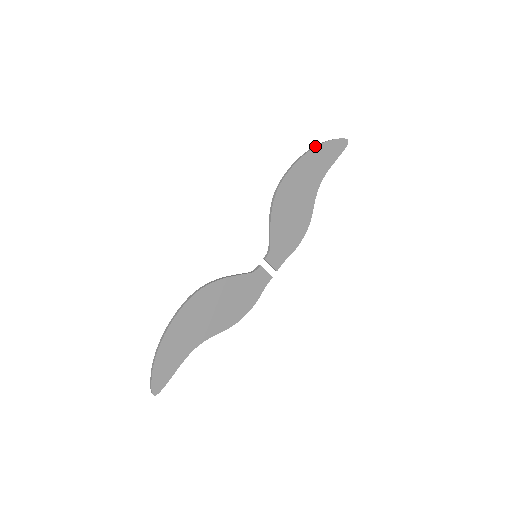
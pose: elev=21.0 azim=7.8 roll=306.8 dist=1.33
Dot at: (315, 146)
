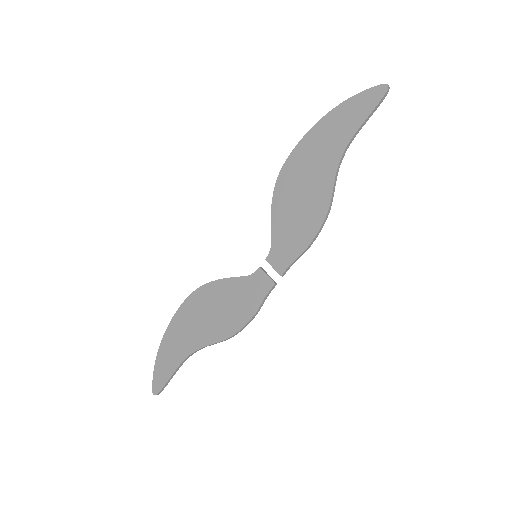
Dot at: (331, 110)
